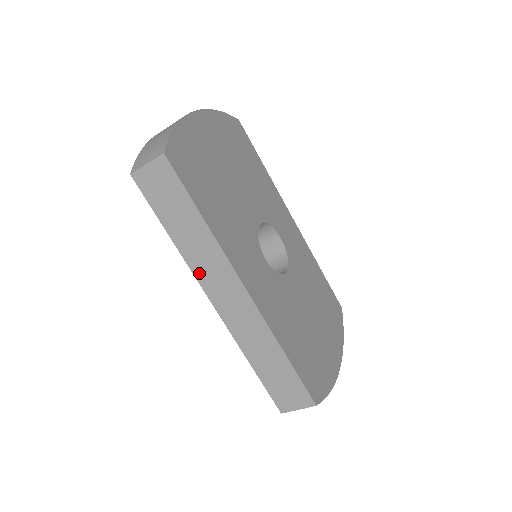
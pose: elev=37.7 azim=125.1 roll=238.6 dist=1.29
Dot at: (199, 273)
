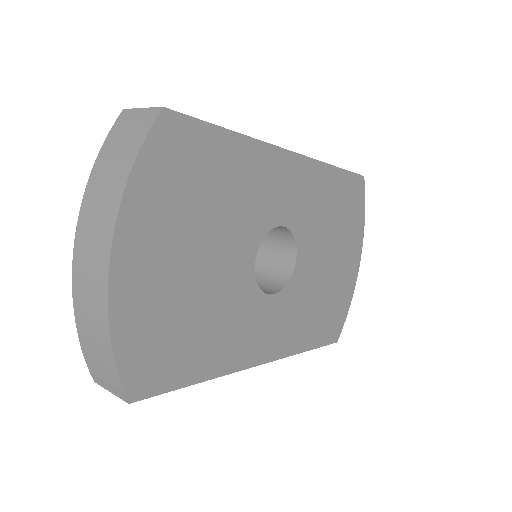
Dot at: occluded
